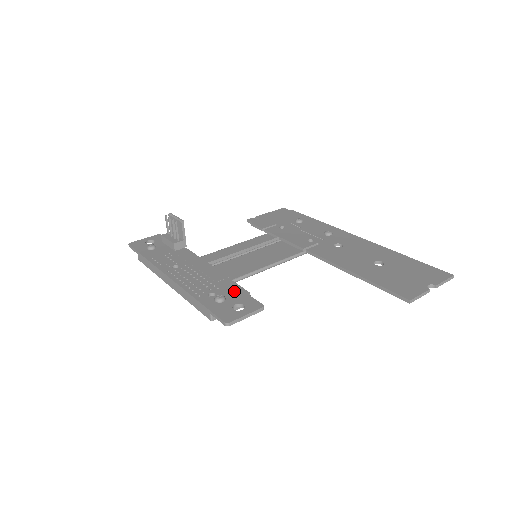
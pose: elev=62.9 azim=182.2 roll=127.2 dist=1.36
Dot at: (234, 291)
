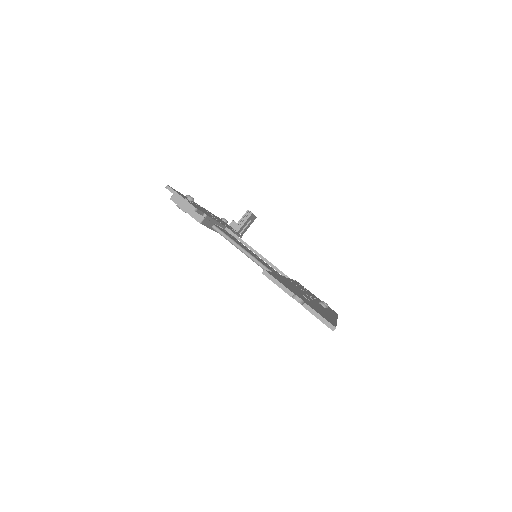
Dot at: occluded
